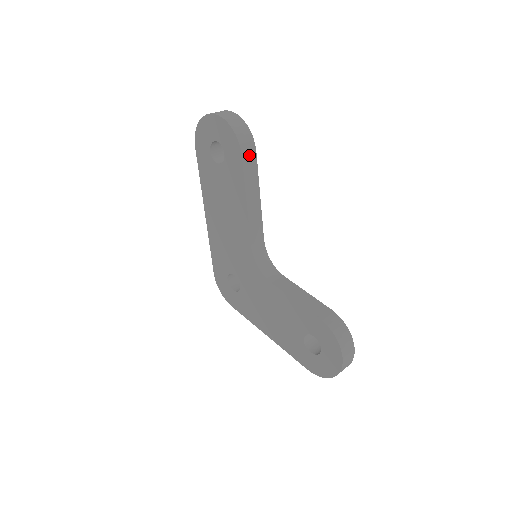
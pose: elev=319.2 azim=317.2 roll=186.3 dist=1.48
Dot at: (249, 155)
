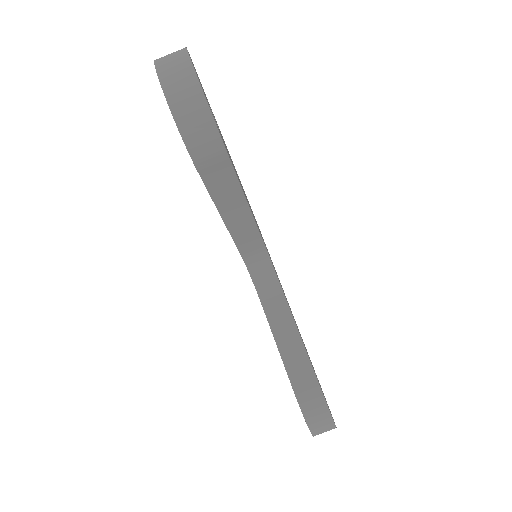
Dot at: (214, 165)
